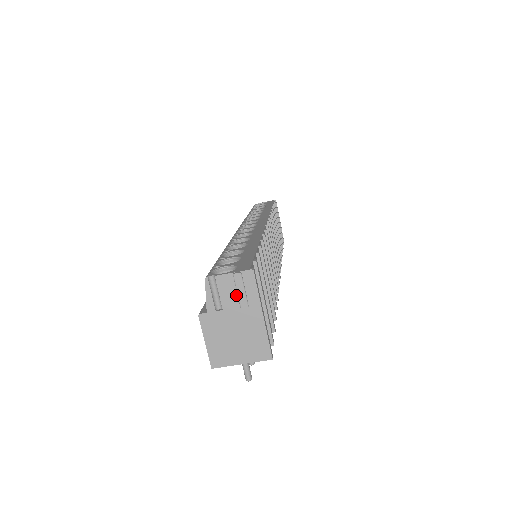
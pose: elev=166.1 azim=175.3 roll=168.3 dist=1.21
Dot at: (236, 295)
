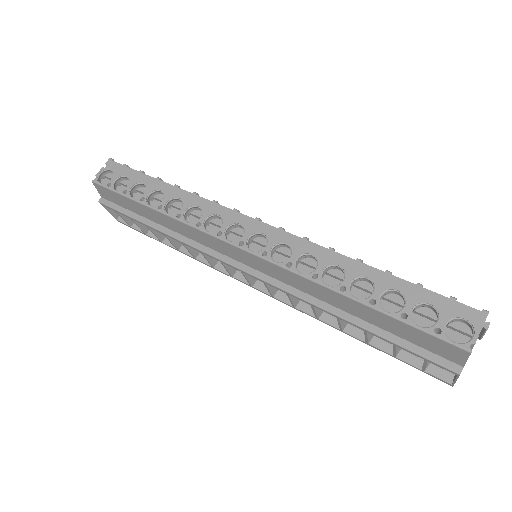
Dot at: (478, 337)
